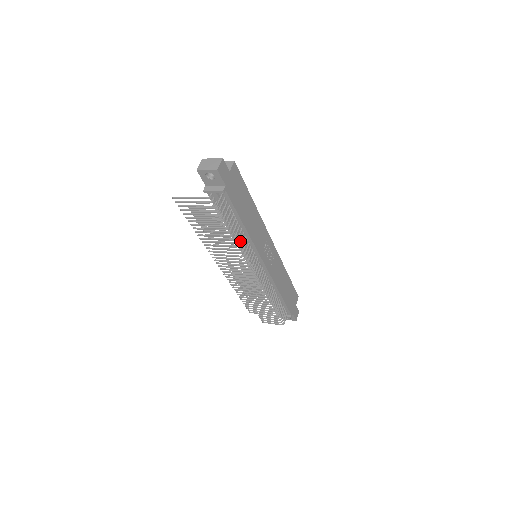
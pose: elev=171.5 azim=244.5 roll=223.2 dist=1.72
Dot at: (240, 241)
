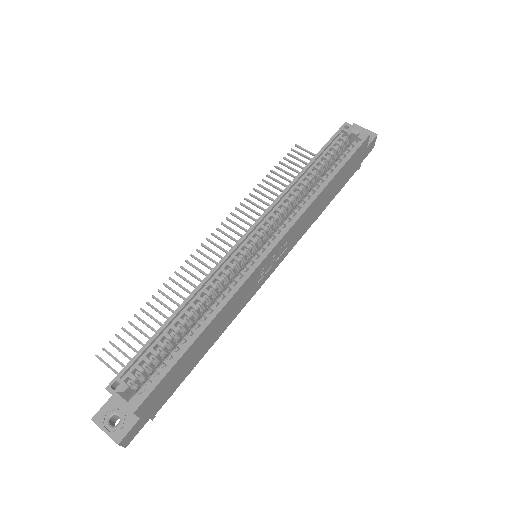
Dot at: occluded
